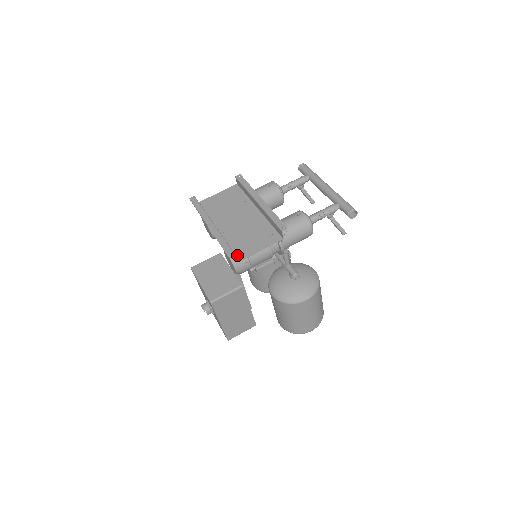
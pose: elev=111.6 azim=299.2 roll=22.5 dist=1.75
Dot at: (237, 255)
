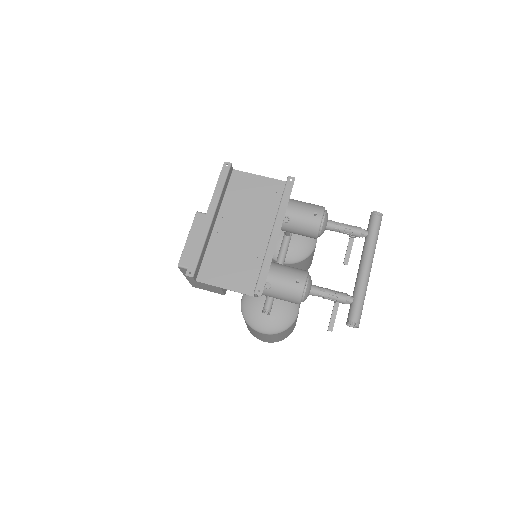
Dot at: (202, 272)
